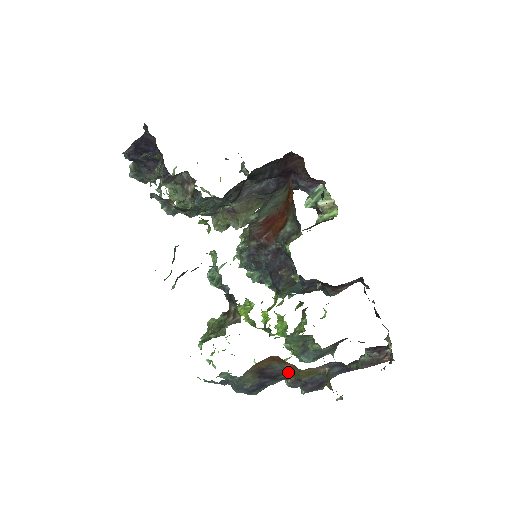
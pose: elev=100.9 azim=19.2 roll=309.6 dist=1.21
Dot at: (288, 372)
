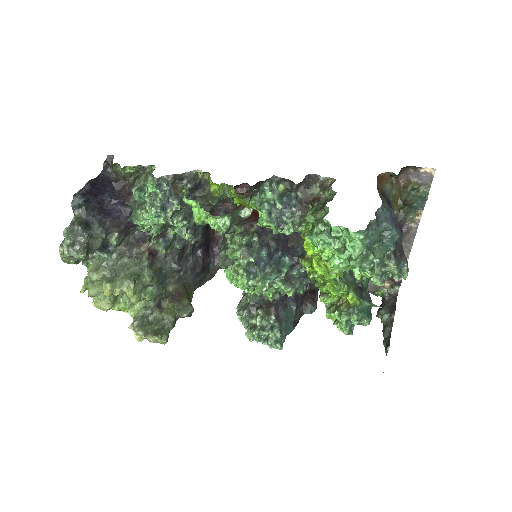
Dot at: (392, 199)
